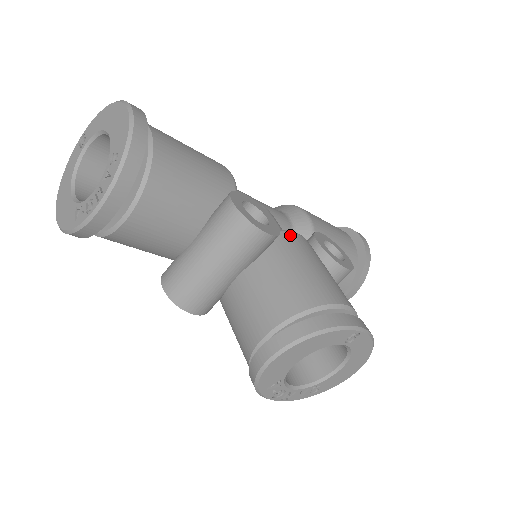
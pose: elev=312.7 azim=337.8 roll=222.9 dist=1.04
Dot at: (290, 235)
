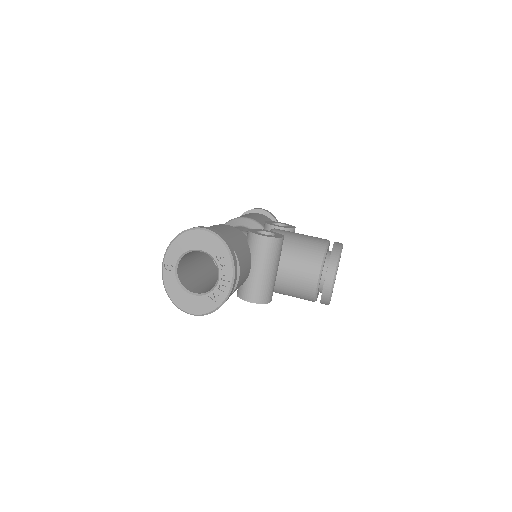
Dot at: (276, 232)
